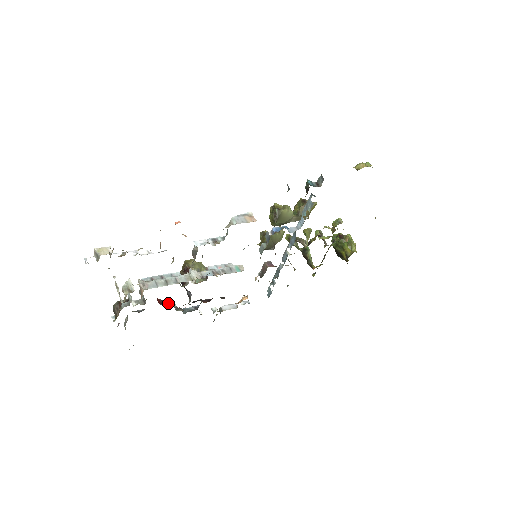
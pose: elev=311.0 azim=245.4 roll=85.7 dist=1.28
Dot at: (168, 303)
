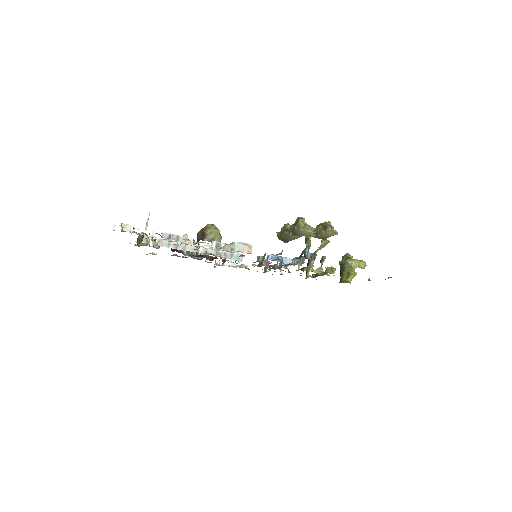
Dot at: (179, 250)
